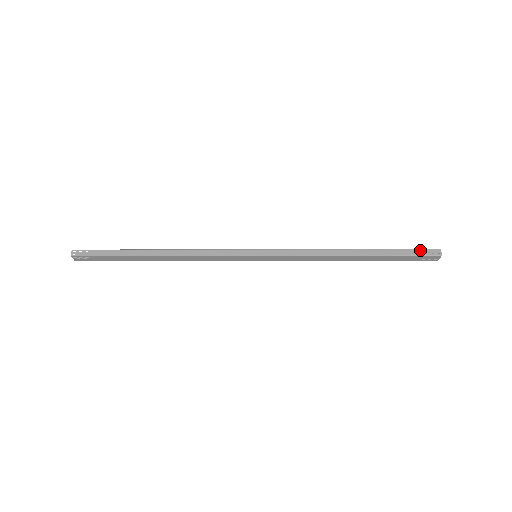
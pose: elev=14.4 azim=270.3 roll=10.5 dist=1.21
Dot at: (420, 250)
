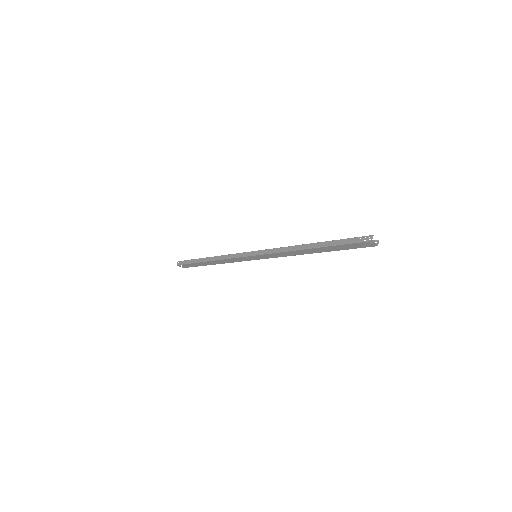
Dot at: (356, 238)
